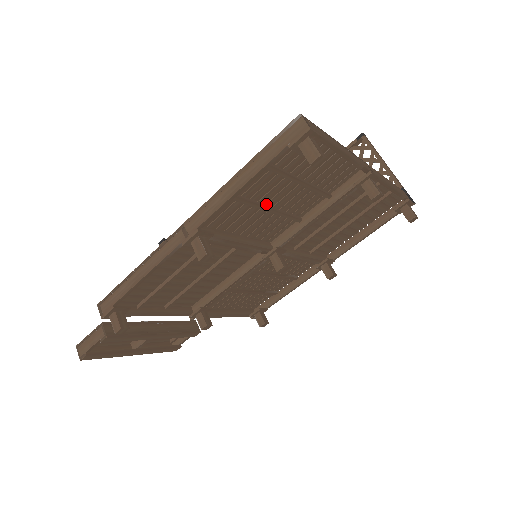
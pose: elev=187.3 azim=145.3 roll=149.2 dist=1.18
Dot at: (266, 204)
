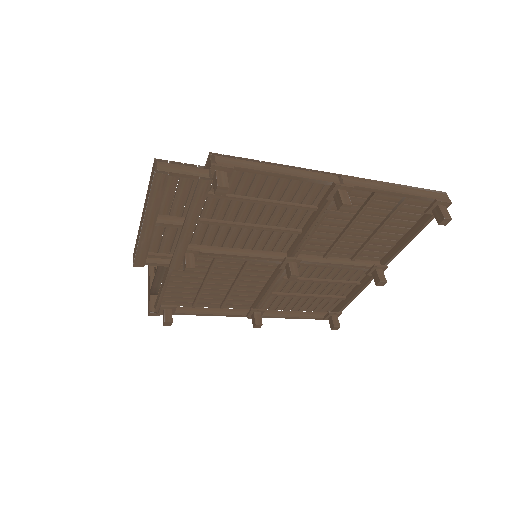
Dot at: (353, 222)
